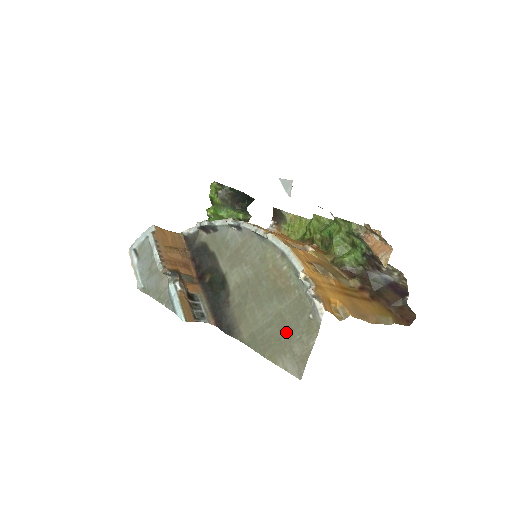
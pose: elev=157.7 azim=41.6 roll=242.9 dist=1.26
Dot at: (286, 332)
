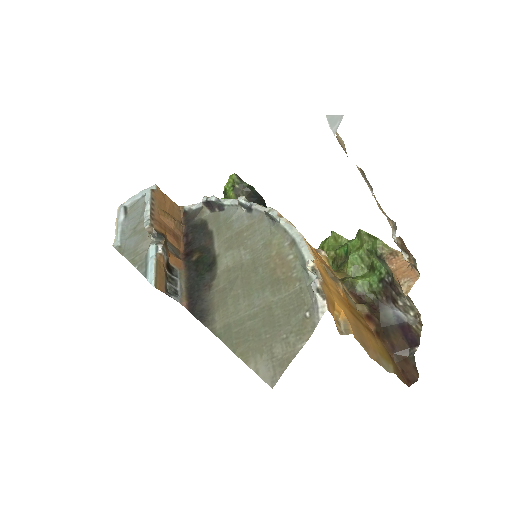
Dot at: (271, 328)
